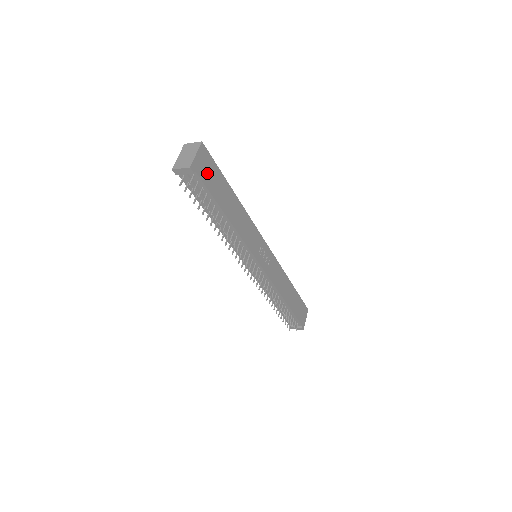
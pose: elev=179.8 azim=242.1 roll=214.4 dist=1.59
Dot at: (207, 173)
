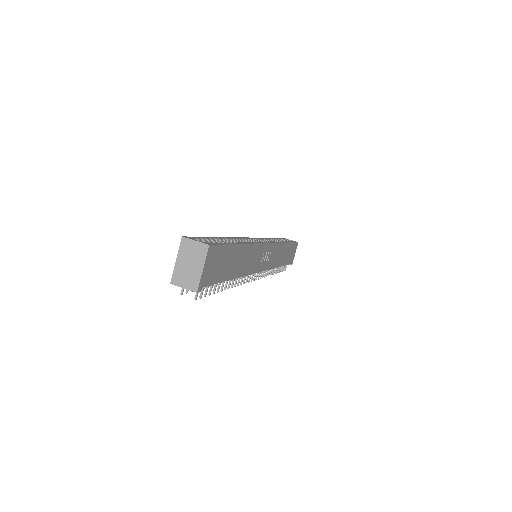
Dot at: (214, 269)
